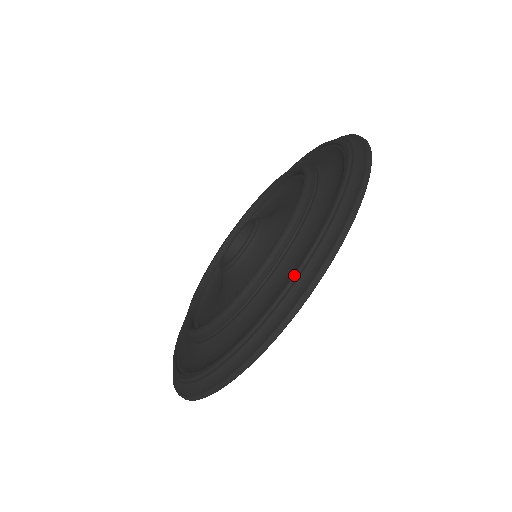
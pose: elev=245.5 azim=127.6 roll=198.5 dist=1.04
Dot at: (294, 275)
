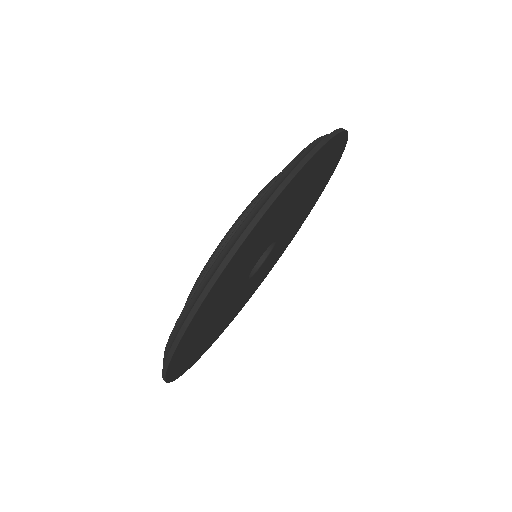
Dot at: occluded
